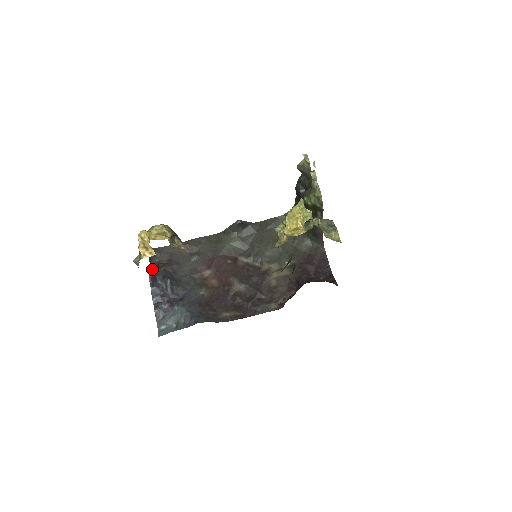
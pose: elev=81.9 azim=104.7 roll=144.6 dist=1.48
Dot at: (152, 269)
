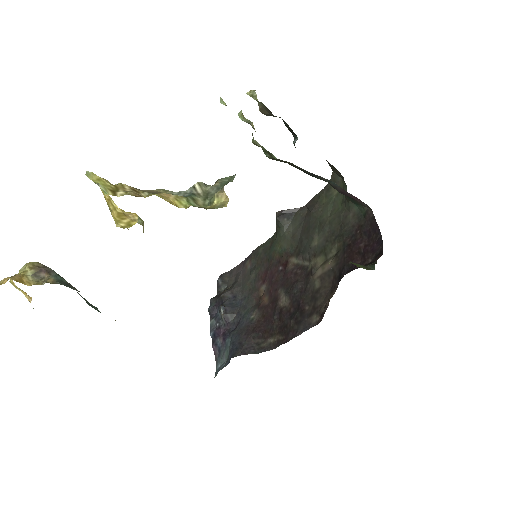
Dot at: (214, 299)
